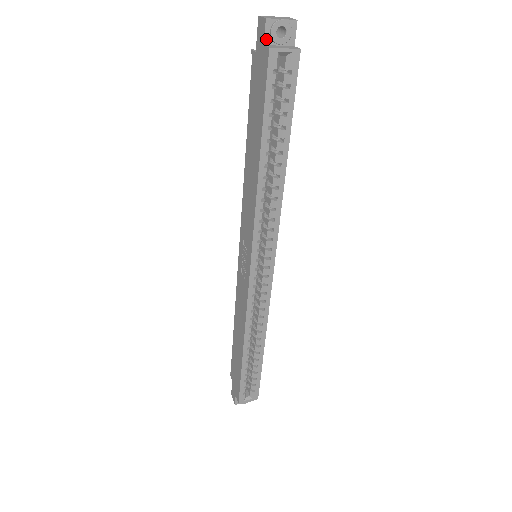
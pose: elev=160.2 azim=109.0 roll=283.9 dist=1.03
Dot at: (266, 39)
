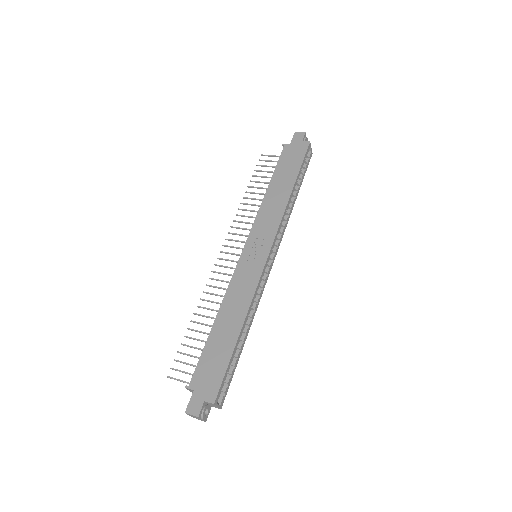
Dot at: (303, 140)
